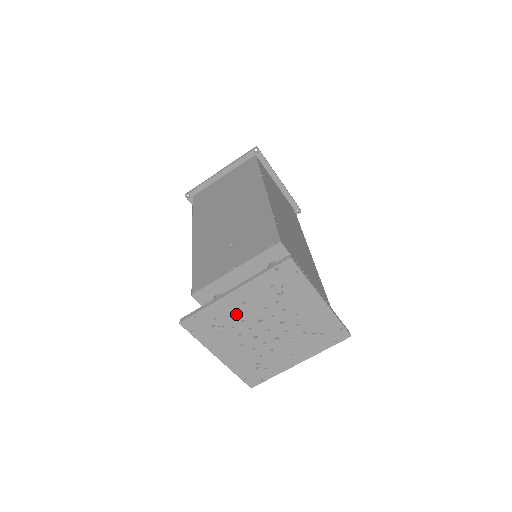
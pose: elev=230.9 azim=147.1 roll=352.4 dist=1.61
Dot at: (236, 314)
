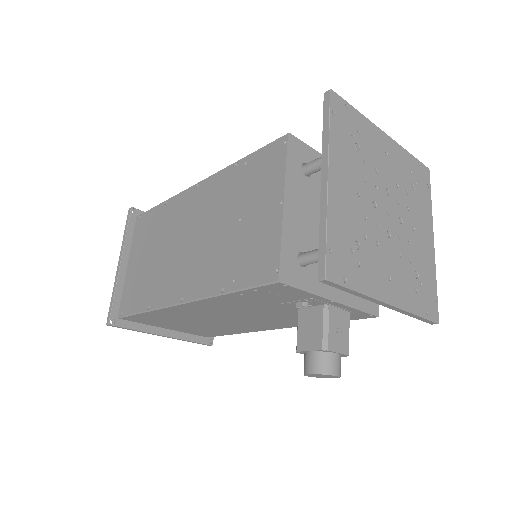
Dot at: (375, 155)
